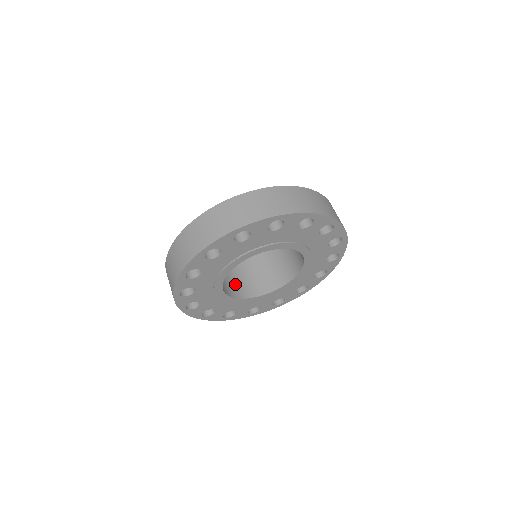
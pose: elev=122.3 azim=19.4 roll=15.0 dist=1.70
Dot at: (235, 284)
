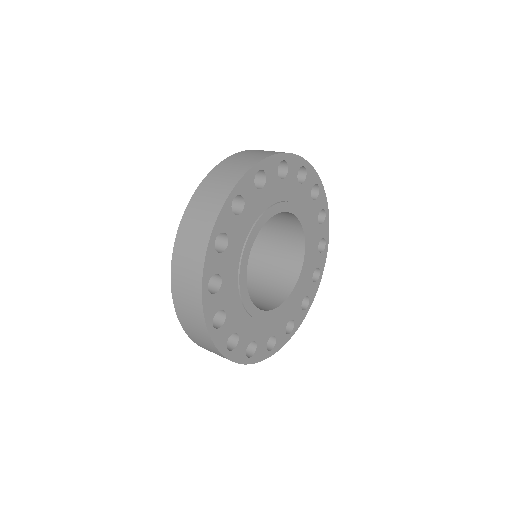
Dot at: occluded
